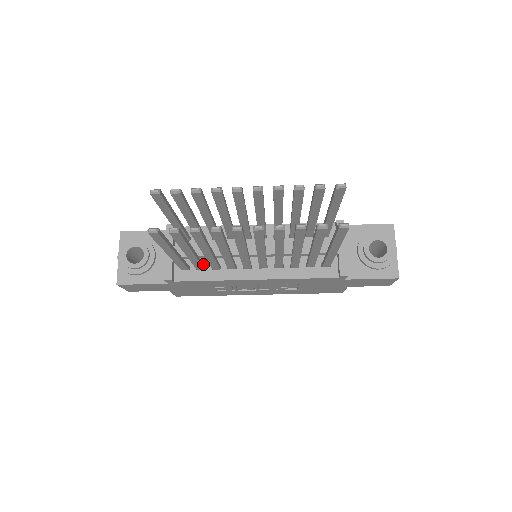
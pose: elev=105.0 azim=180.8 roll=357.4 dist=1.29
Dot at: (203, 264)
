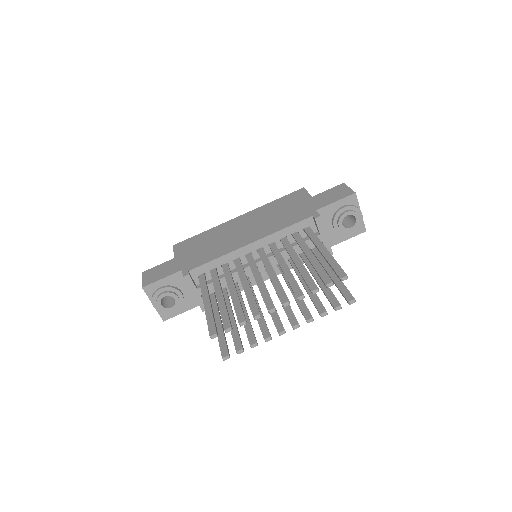
Dot at: (226, 291)
